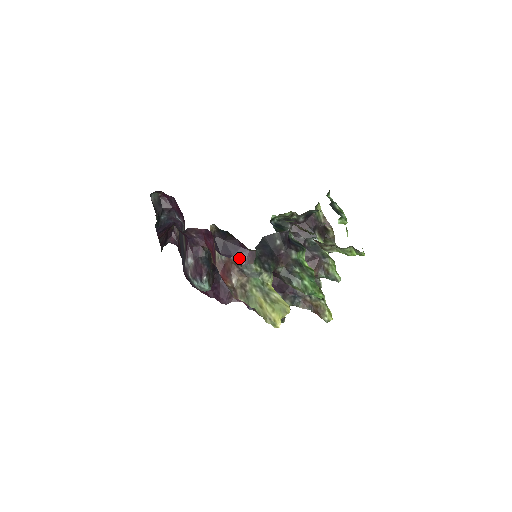
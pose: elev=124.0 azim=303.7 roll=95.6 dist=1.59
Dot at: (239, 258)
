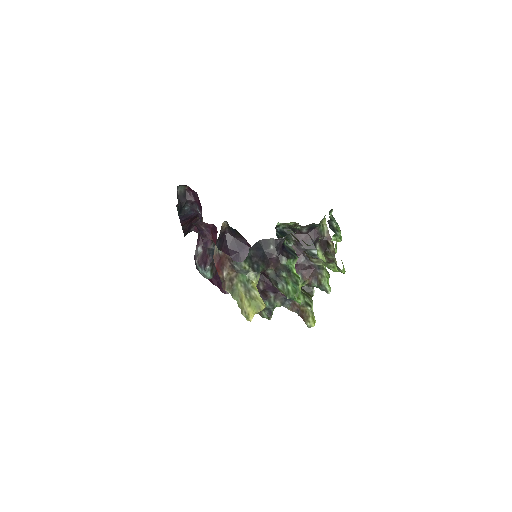
Dot at: (244, 255)
